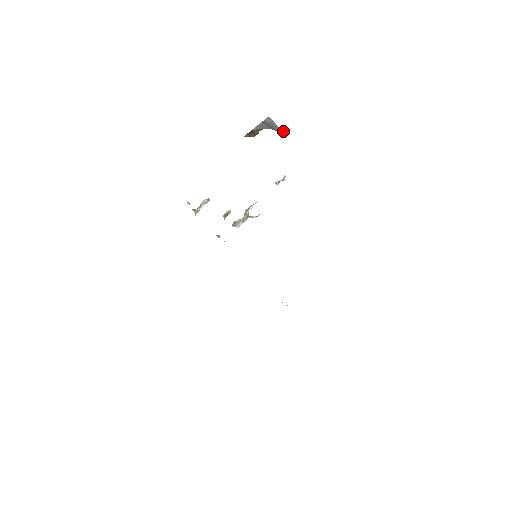
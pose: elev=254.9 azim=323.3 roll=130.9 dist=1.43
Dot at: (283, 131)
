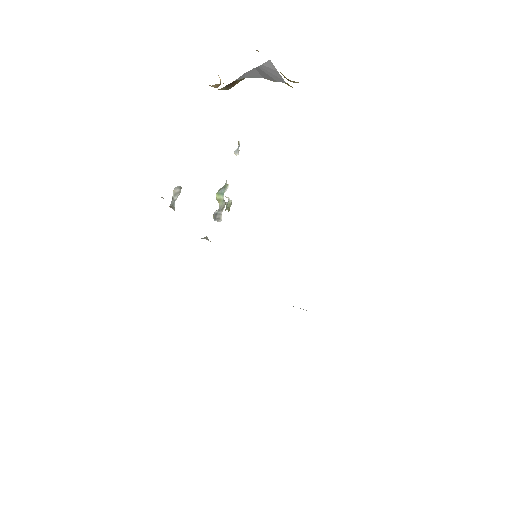
Dot at: (284, 81)
